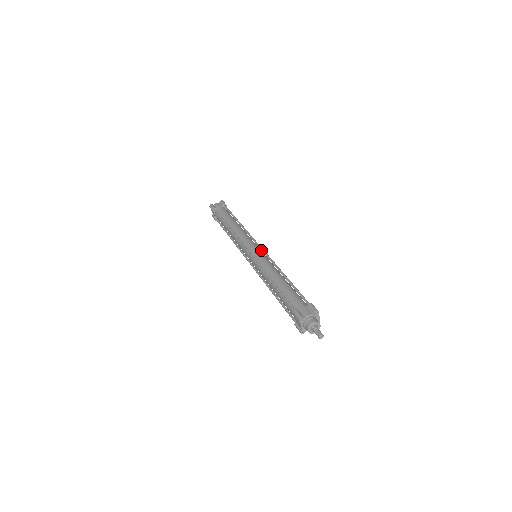
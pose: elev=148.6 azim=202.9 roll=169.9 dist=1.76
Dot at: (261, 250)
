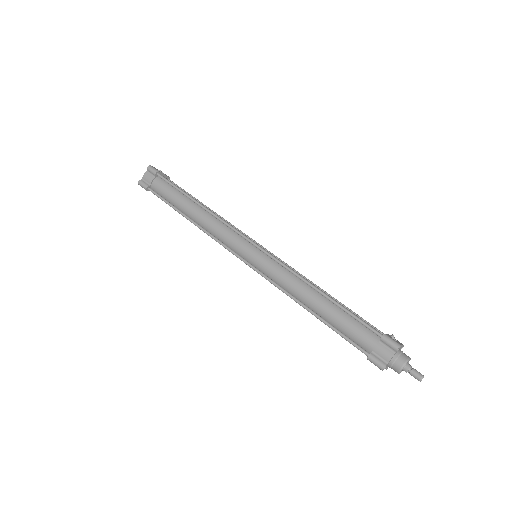
Dot at: (260, 250)
